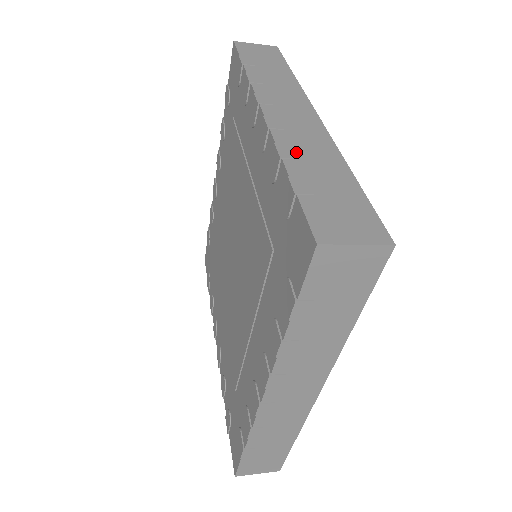
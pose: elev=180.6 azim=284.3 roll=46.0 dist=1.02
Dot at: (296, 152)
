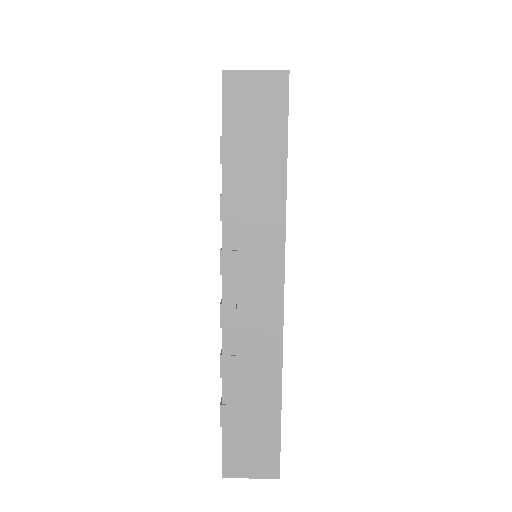
Dot at: (238, 367)
